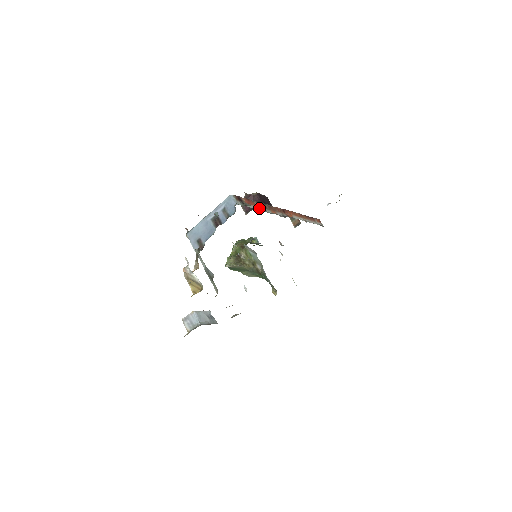
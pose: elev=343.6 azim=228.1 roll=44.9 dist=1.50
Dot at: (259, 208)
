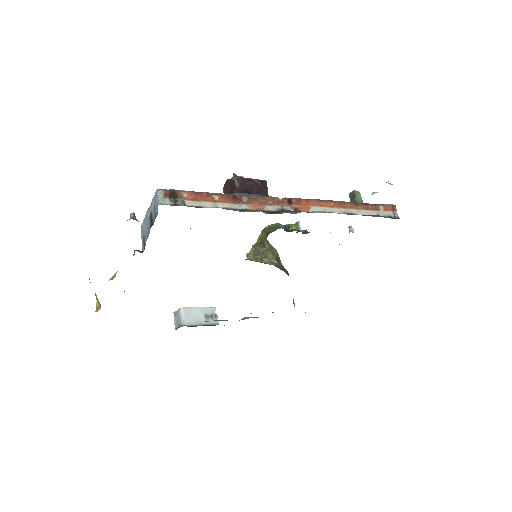
Dot at: (219, 204)
